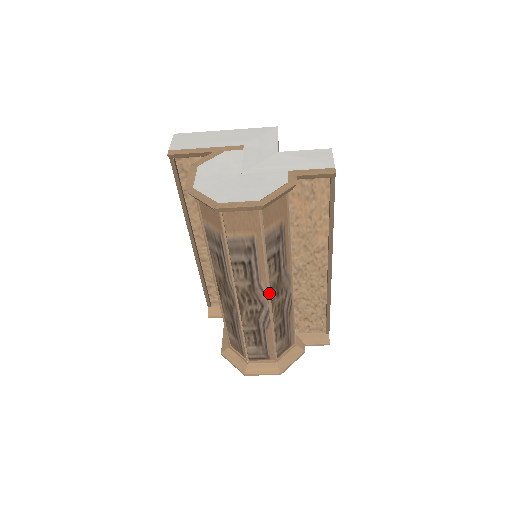
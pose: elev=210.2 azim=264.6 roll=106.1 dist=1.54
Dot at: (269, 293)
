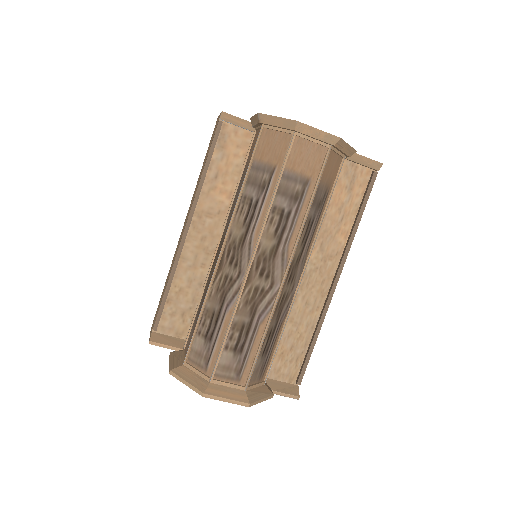
Dot at: (290, 263)
